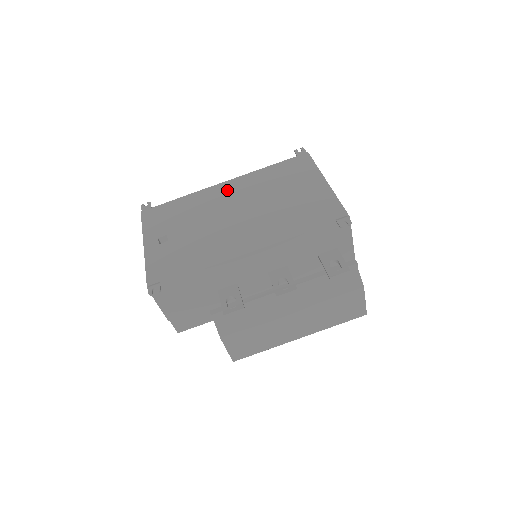
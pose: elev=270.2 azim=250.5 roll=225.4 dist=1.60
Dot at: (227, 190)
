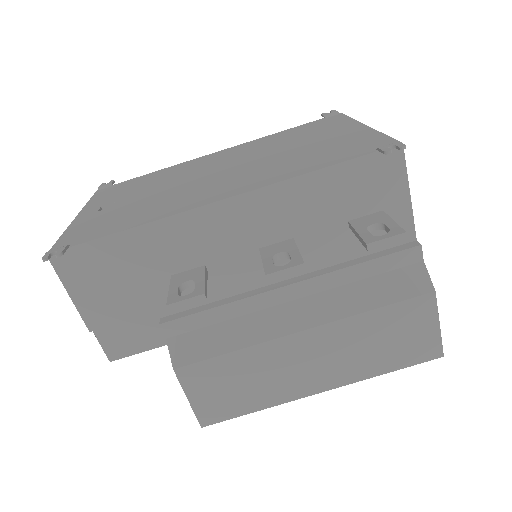
Dot at: (218, 156)
